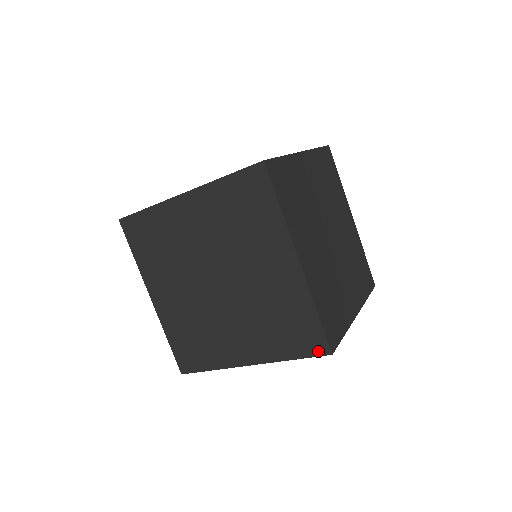
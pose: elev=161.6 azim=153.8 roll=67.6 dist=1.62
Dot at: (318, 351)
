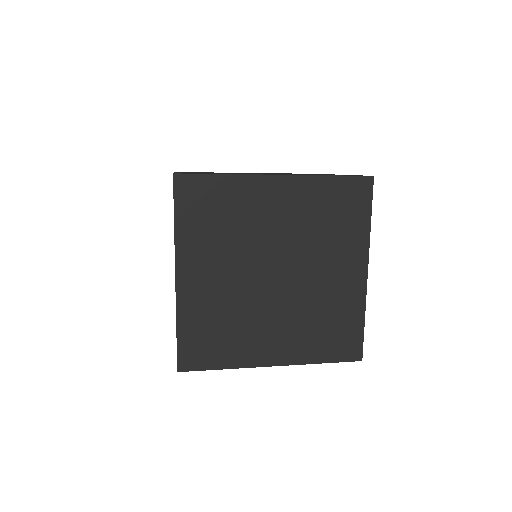
Dot at: (351, 357)
